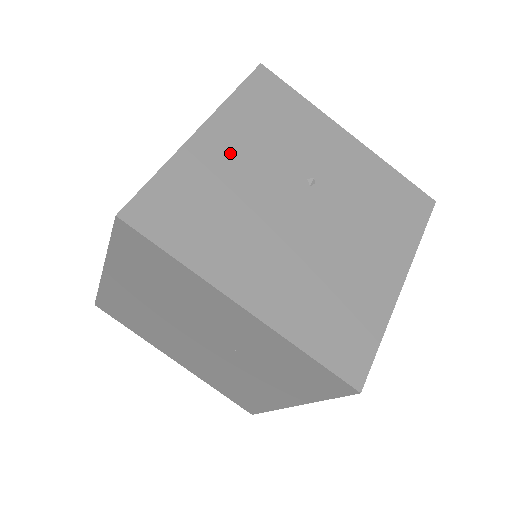
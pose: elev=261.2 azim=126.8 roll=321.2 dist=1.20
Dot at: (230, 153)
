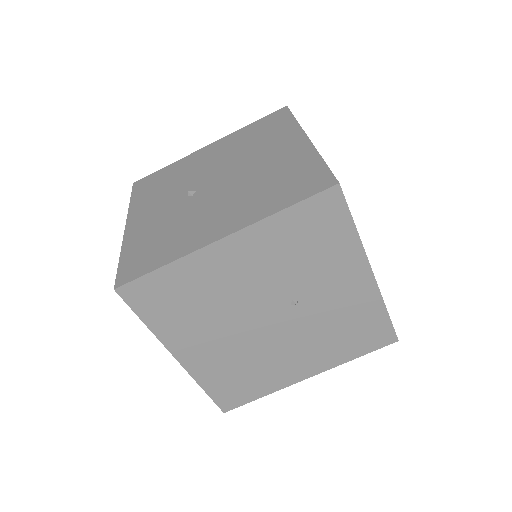
Dot at: (237, 265)
